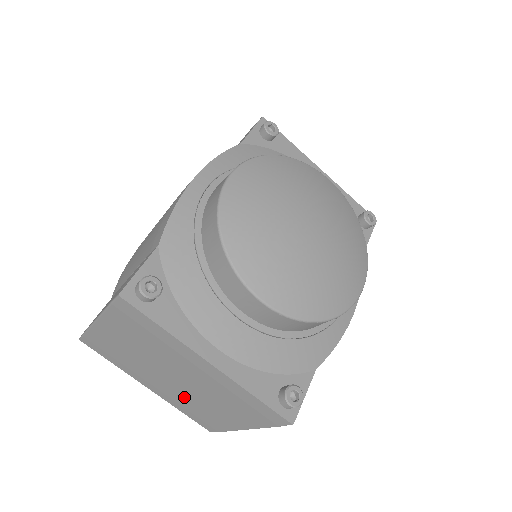
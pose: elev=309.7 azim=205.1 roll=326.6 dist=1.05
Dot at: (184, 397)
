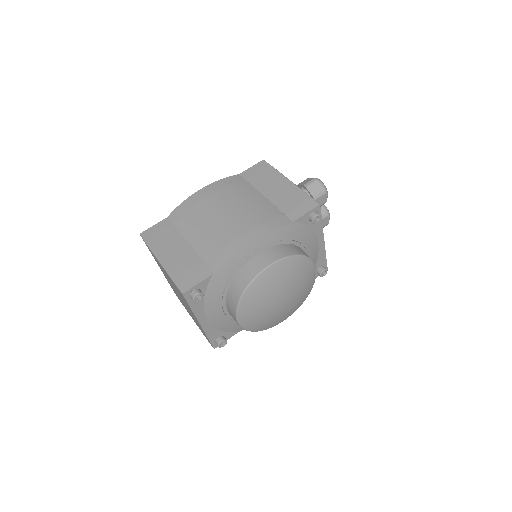
Dot at: occluded
